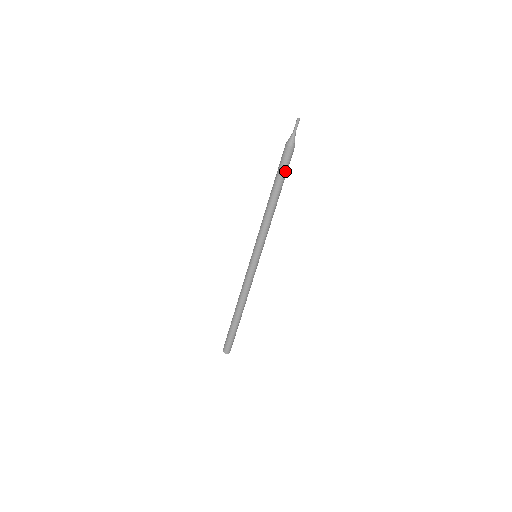
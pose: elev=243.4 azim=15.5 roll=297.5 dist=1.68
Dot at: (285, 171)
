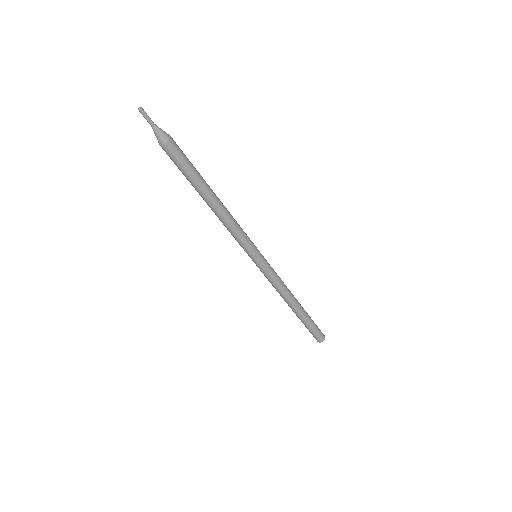
Dot at: (190, 167)
